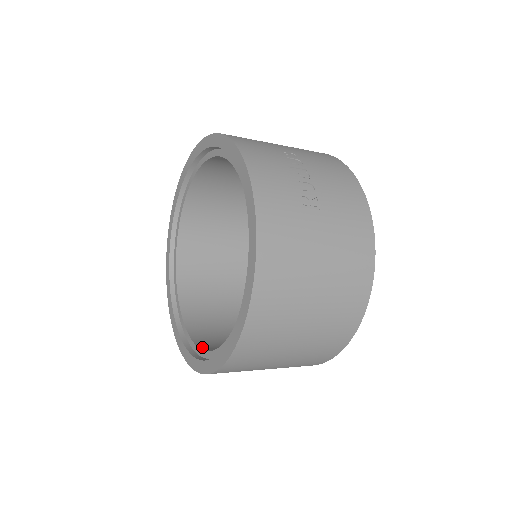
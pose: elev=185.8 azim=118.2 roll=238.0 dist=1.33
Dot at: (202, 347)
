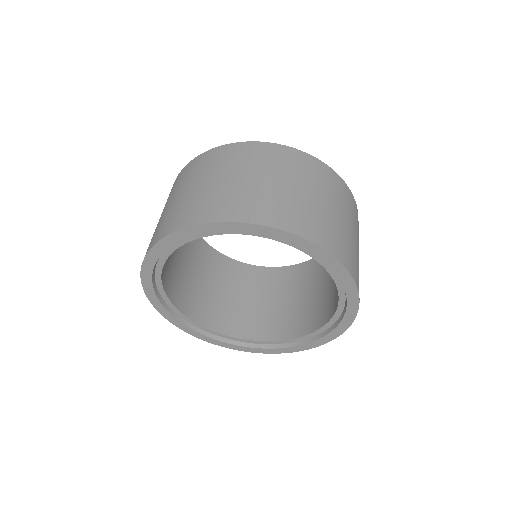
Dot at: (193, 318)
